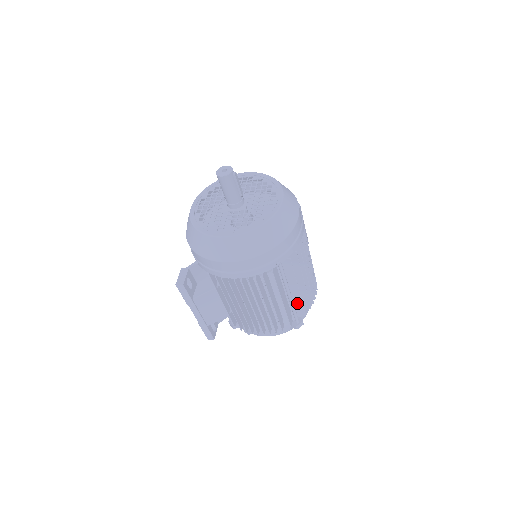
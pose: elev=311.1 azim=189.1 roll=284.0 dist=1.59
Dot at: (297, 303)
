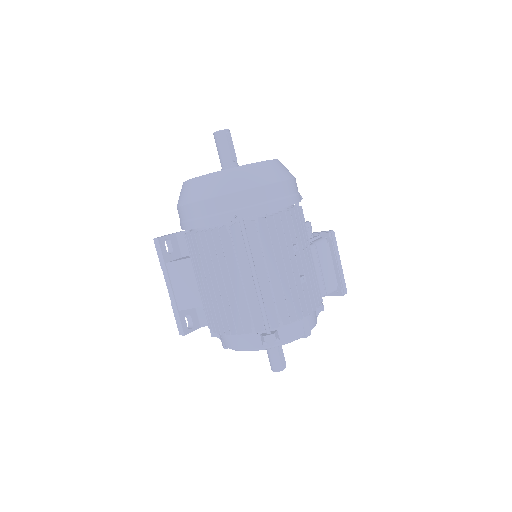
Dot at: (269, 301)
